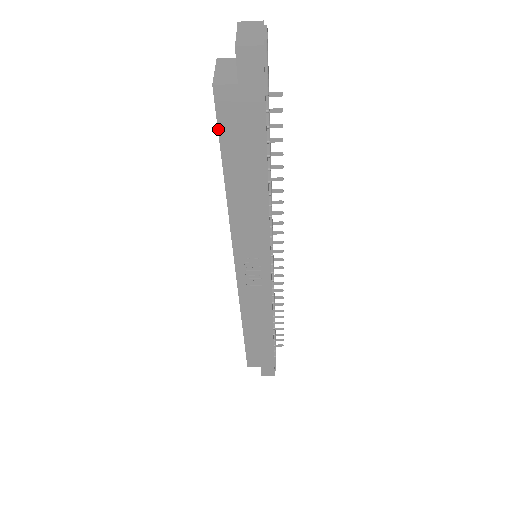
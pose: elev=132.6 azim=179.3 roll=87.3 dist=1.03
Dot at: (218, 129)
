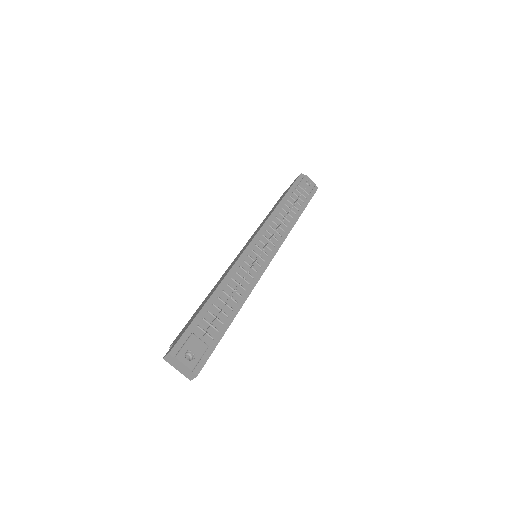
Dot at: occluded
